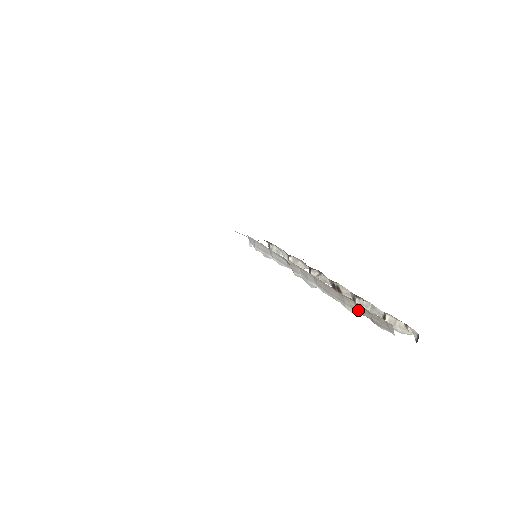
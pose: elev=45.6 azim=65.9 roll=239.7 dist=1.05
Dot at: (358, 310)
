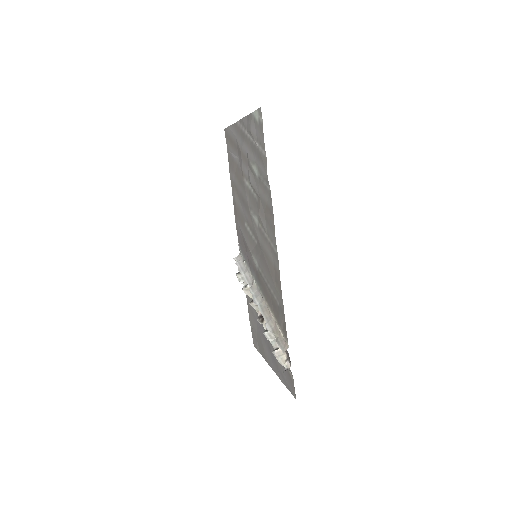
Dot at: (273, 330)
